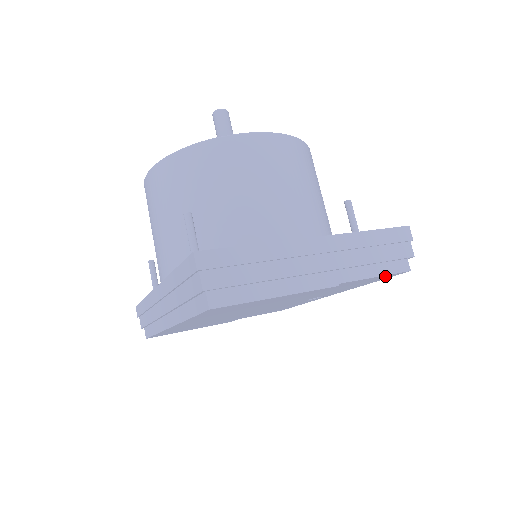
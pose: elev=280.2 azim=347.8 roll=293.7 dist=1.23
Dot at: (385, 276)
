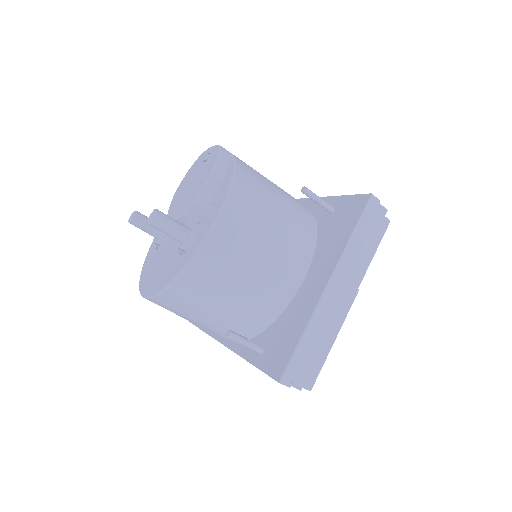
Dot at: occluded
